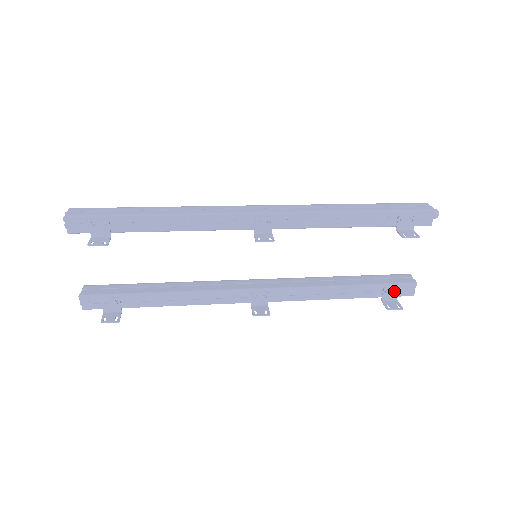
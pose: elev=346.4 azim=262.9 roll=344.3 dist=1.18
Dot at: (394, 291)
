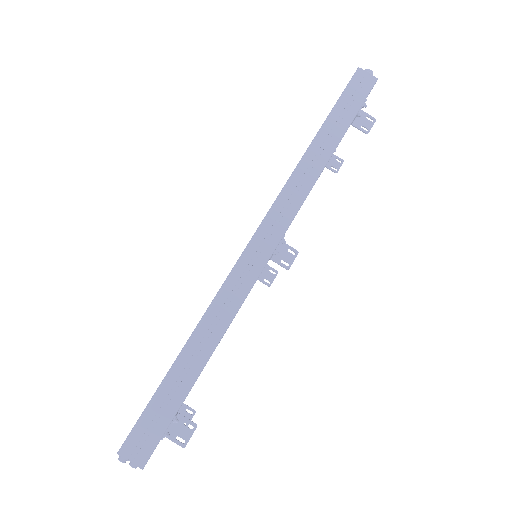
Dot at: occluded
